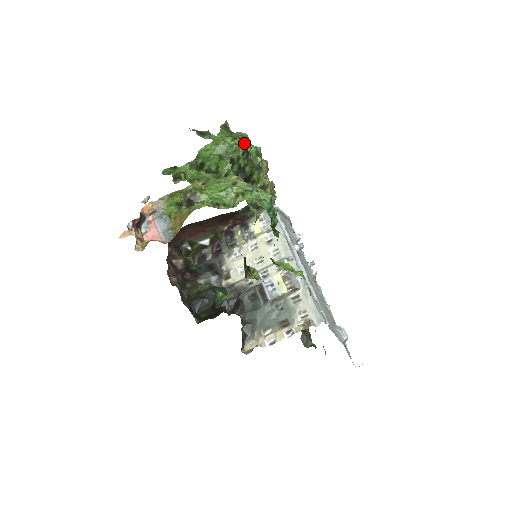
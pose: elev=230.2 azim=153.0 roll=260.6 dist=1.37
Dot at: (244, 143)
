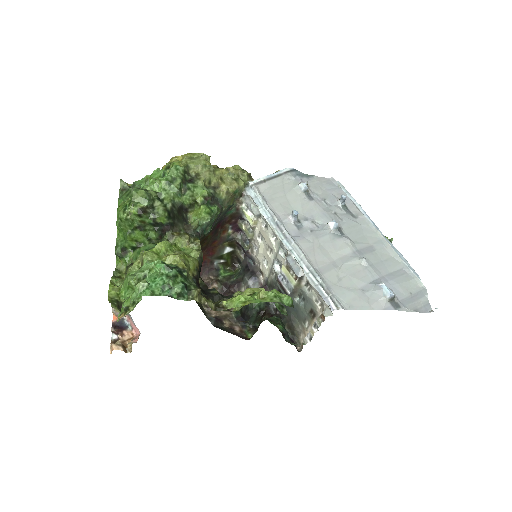
Dot at: (135, 205)
